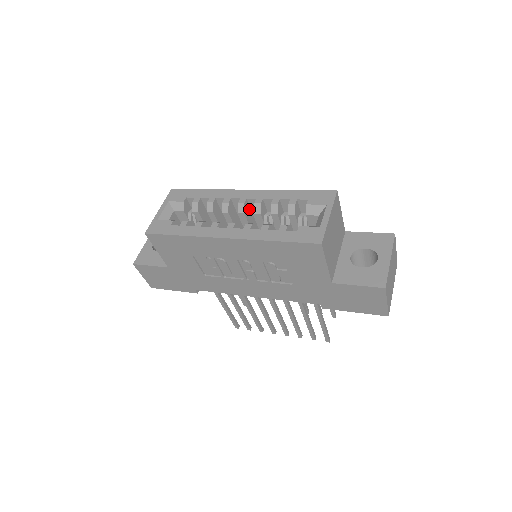
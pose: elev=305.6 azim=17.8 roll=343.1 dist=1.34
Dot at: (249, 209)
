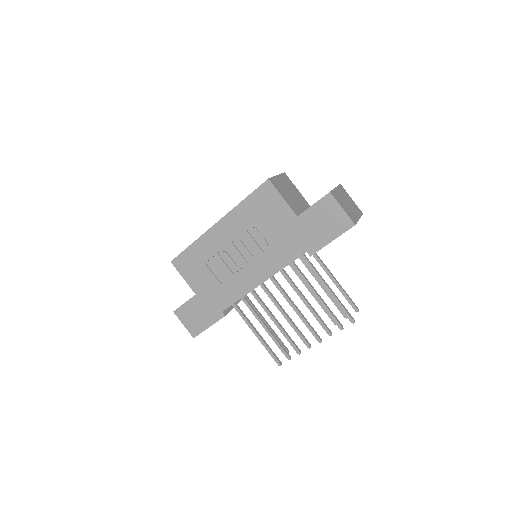
Dot at: occluded
